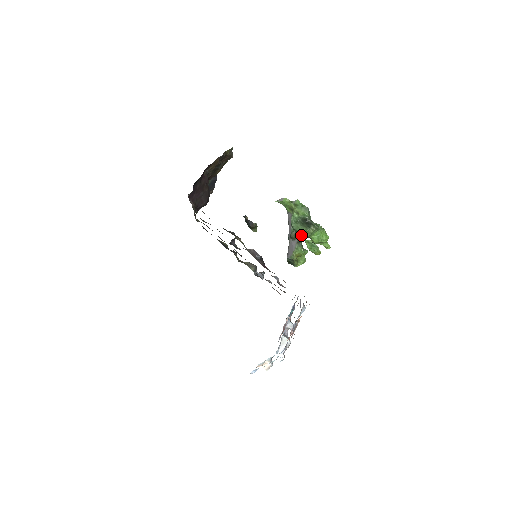
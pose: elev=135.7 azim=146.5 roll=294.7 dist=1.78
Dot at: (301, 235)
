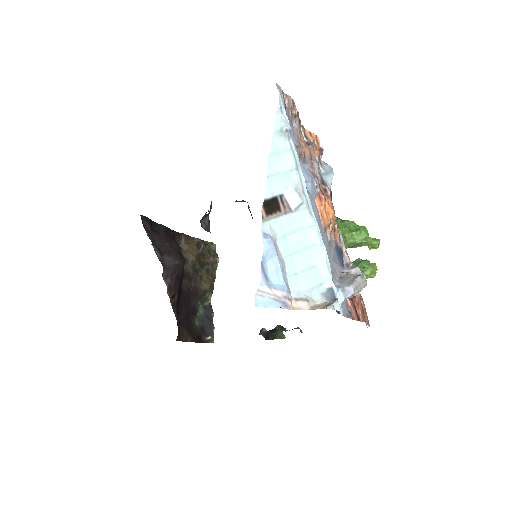
Dot at: occluded
